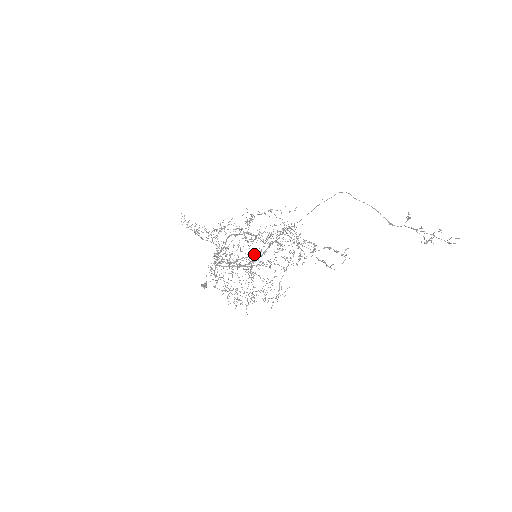
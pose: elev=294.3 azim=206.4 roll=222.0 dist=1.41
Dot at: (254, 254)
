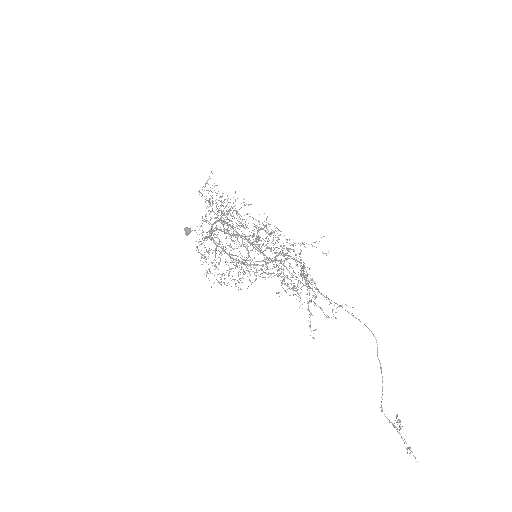
Dot at: (255, 261)
